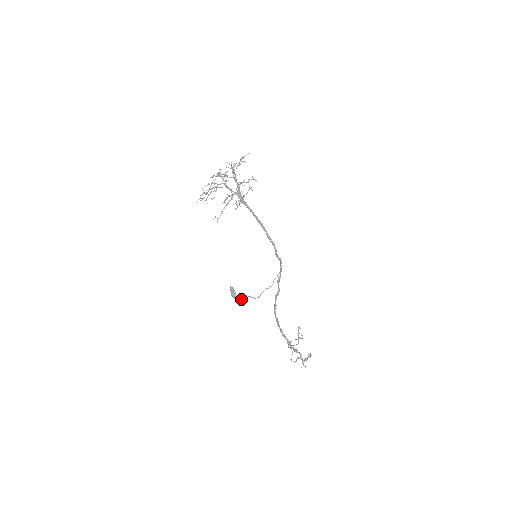
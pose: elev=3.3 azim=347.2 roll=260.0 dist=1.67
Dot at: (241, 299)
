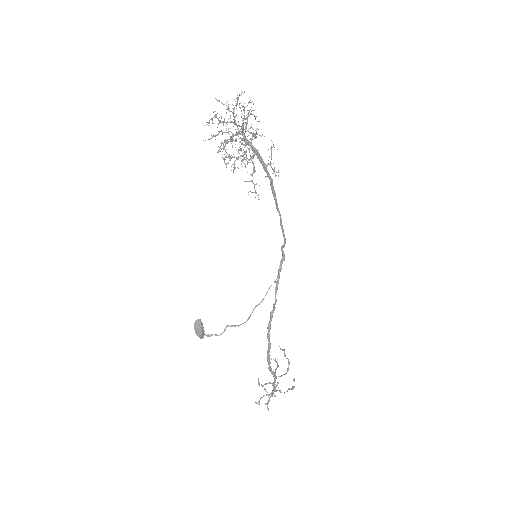
Dot at: (215, 335)
